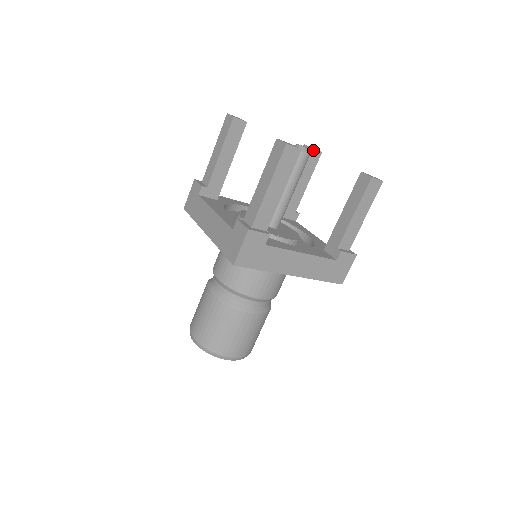
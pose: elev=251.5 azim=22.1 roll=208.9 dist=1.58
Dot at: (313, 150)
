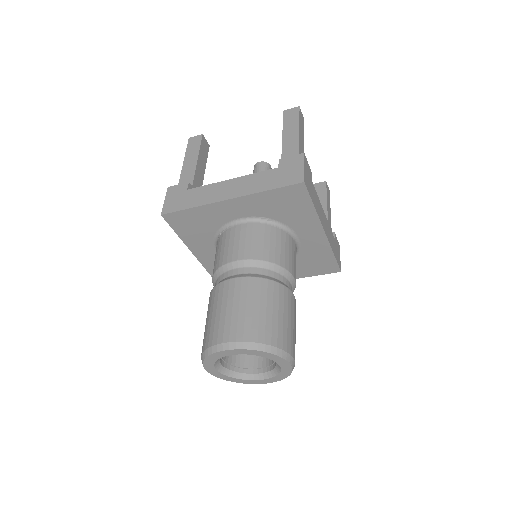
Dot at: occluded
